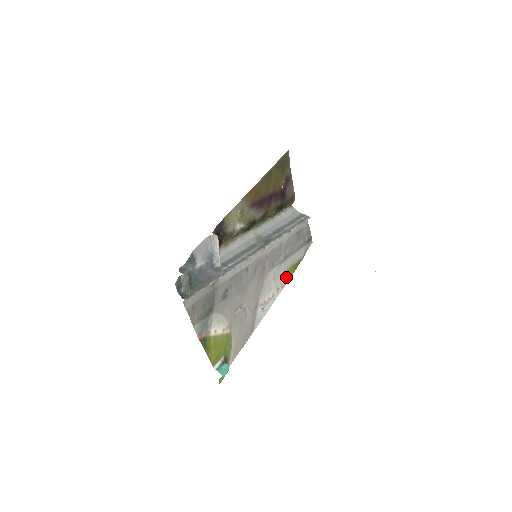
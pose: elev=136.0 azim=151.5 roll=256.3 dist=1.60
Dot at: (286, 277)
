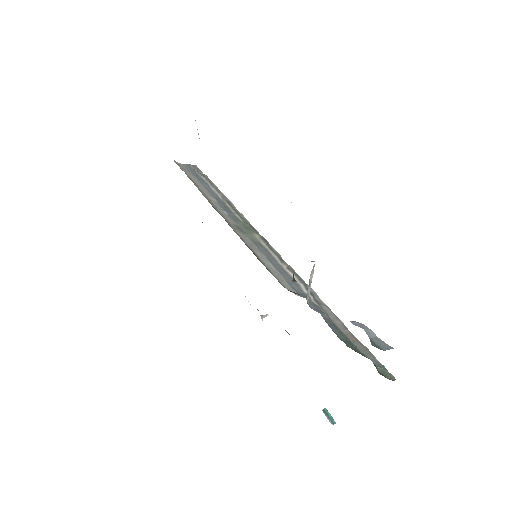
Dot at: occluded
